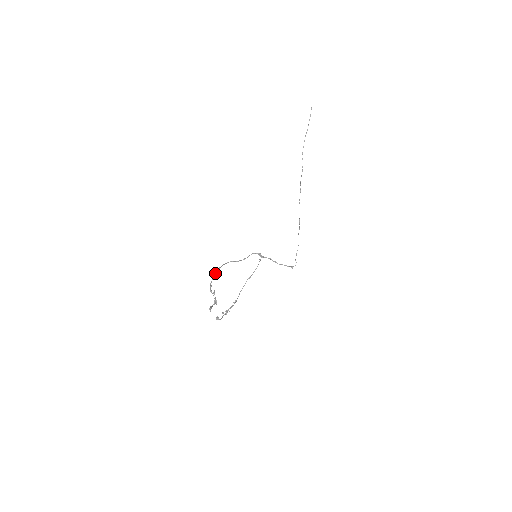
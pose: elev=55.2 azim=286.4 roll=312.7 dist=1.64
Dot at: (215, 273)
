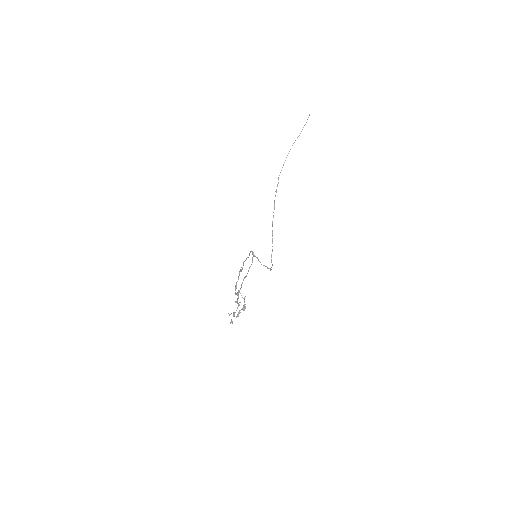
Dot at: (239, 274)
